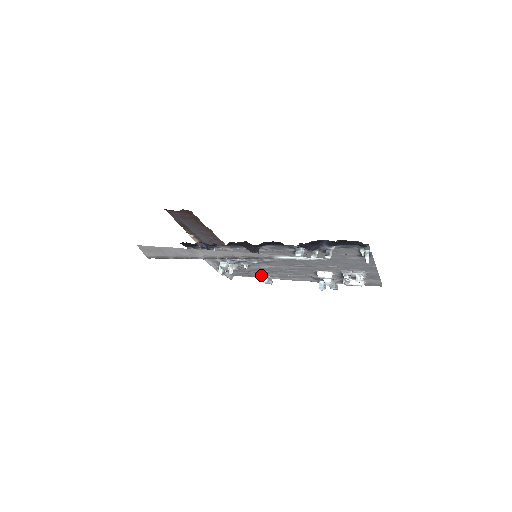
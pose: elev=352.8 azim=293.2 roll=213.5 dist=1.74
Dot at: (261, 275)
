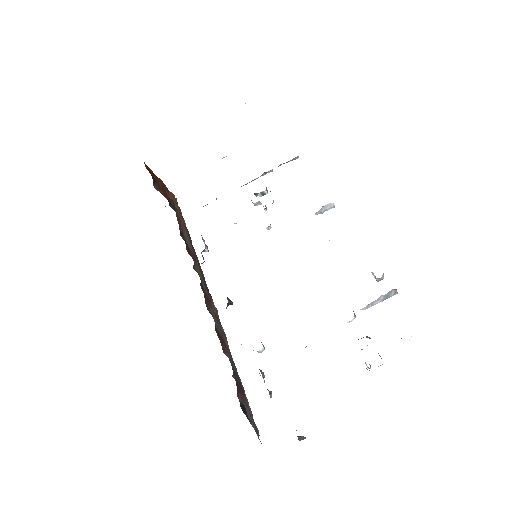
Dot at: occluded
